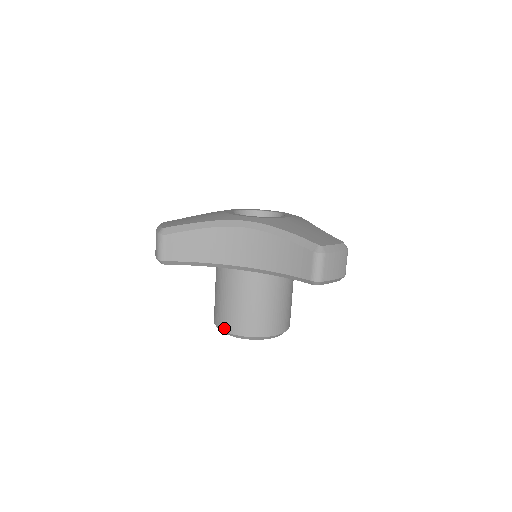
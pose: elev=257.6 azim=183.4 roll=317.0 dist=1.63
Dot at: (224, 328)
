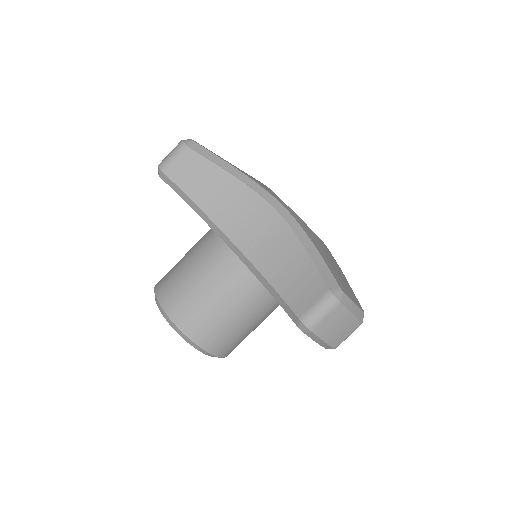
Dot at: (161, 297)
